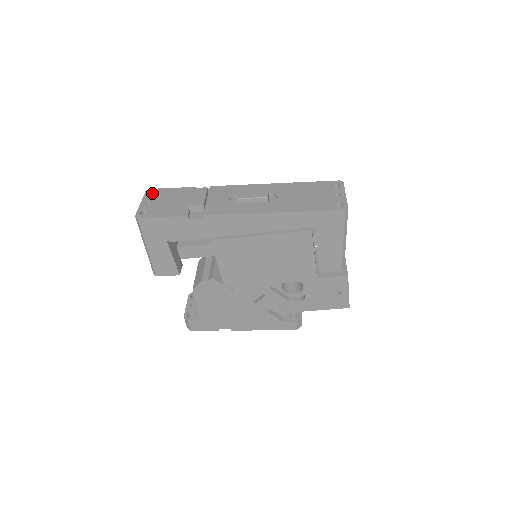
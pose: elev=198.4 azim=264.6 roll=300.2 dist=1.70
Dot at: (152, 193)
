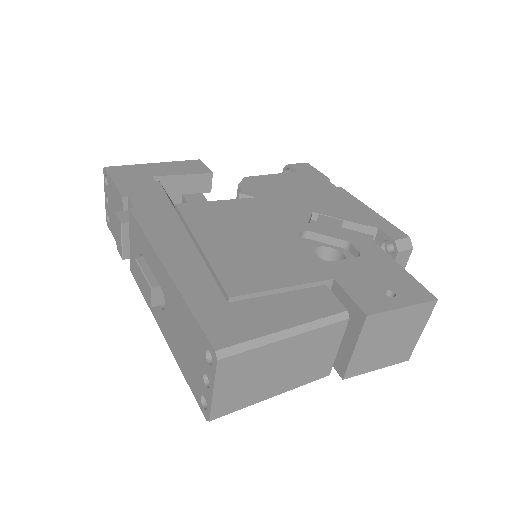
Dot at: occluded
